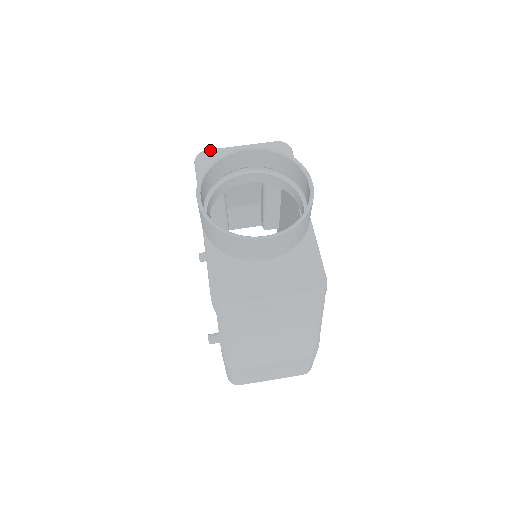
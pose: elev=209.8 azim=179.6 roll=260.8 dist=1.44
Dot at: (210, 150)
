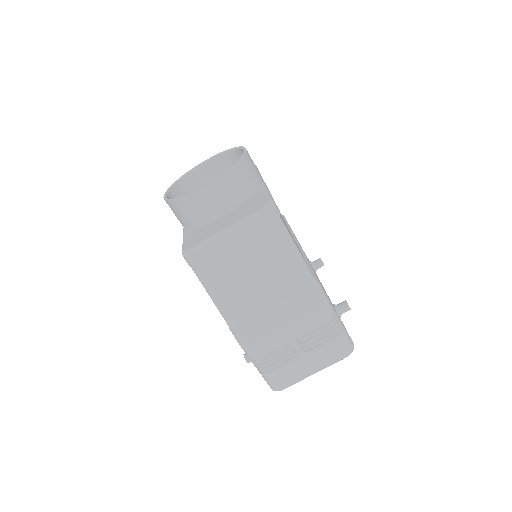
Dot at: occluded
